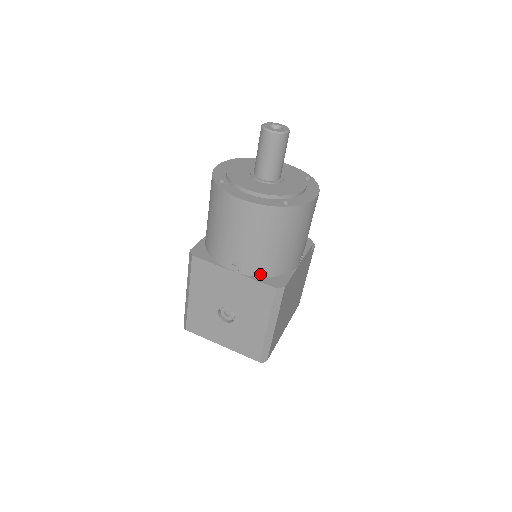
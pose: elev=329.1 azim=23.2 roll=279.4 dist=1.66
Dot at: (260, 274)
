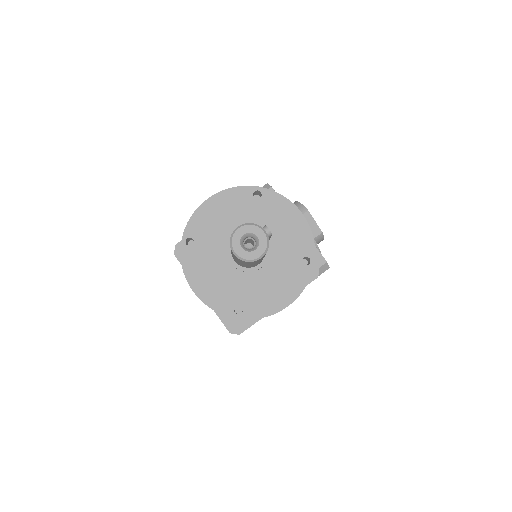
Dot at: occluded
